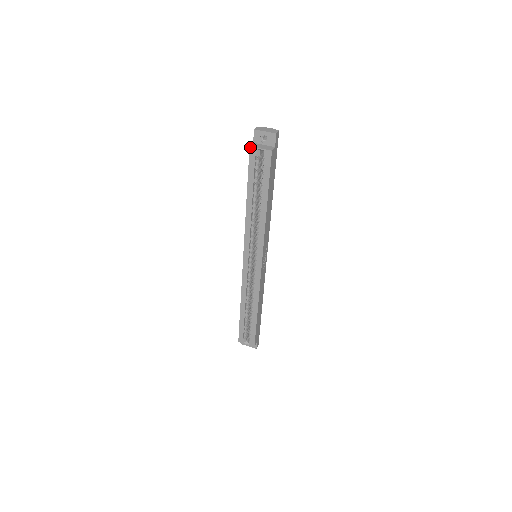
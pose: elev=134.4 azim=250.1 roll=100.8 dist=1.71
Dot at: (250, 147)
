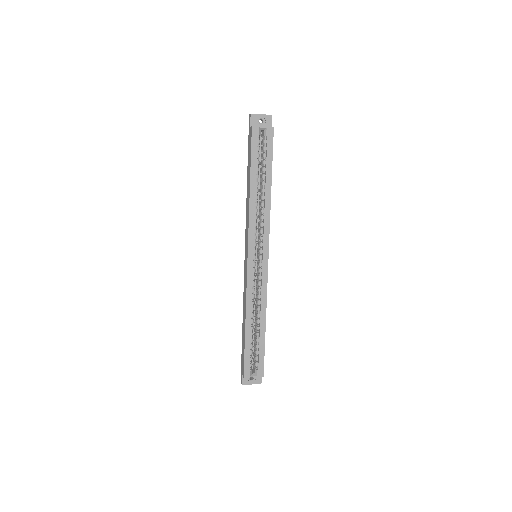
Dot at: (252, 127)
